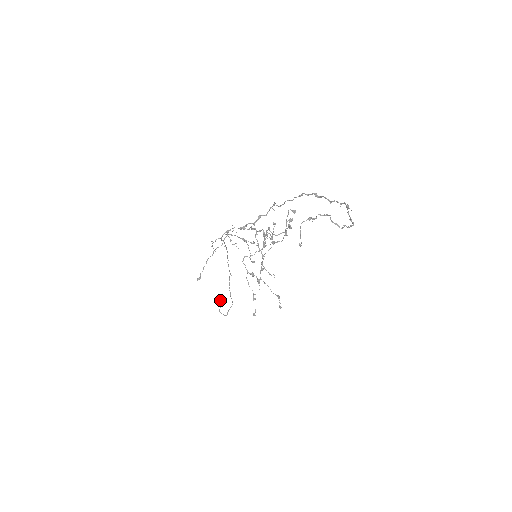
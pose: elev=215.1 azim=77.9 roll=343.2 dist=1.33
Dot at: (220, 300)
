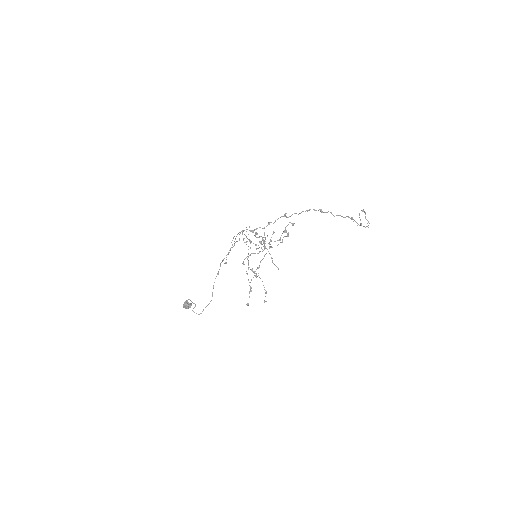
Dot at: (189, 303)
